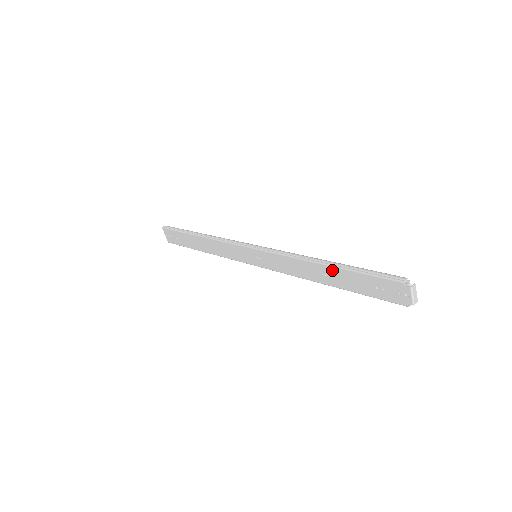
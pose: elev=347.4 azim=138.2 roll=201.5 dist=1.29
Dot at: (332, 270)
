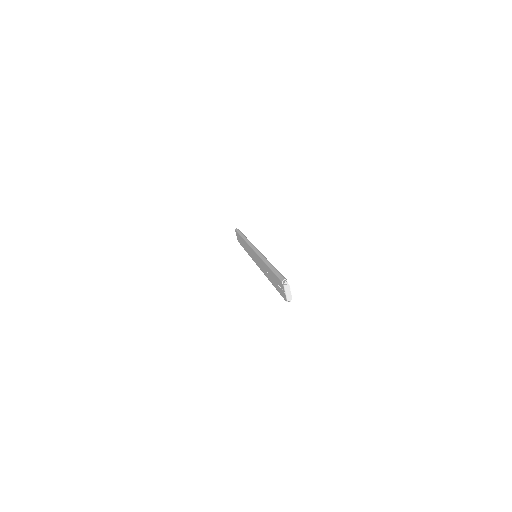
Dot at: (268, 269)
